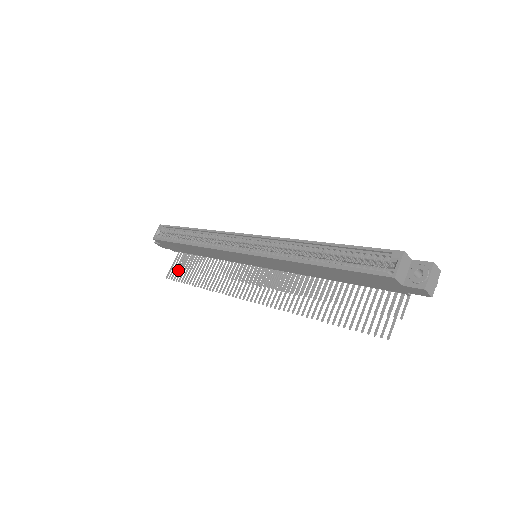
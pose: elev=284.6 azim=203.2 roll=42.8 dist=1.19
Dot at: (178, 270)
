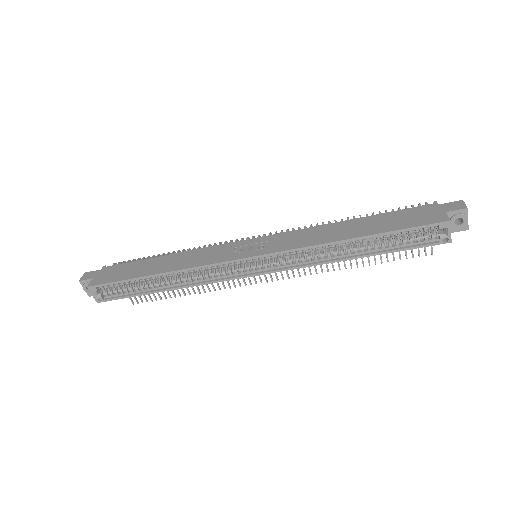
Dot at: occluded
